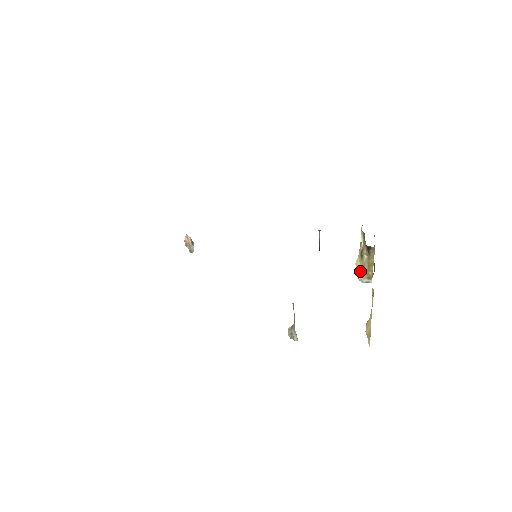
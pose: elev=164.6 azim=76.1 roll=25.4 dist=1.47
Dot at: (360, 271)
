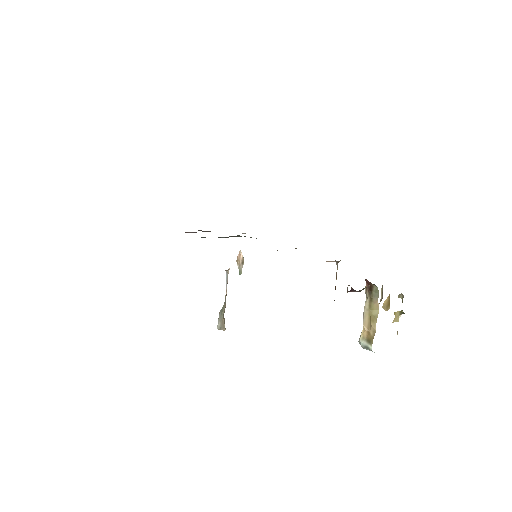
Dot at: occluded
